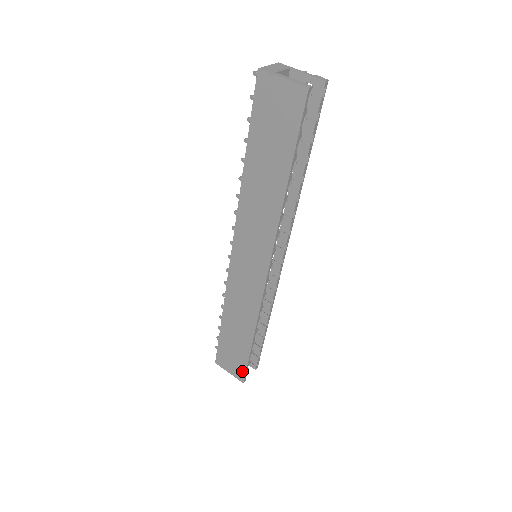
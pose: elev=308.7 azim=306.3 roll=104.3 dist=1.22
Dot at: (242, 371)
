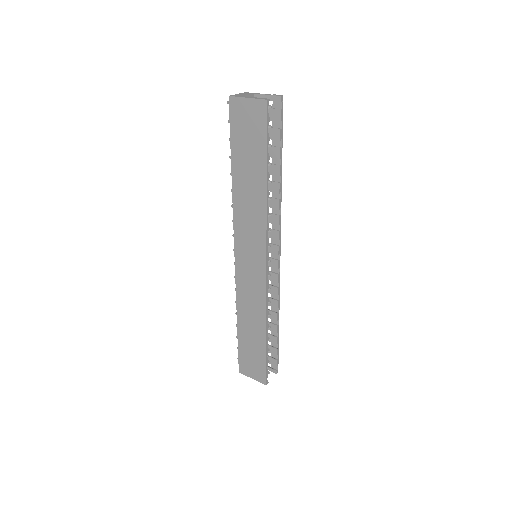
Dot at: (263, 372)
